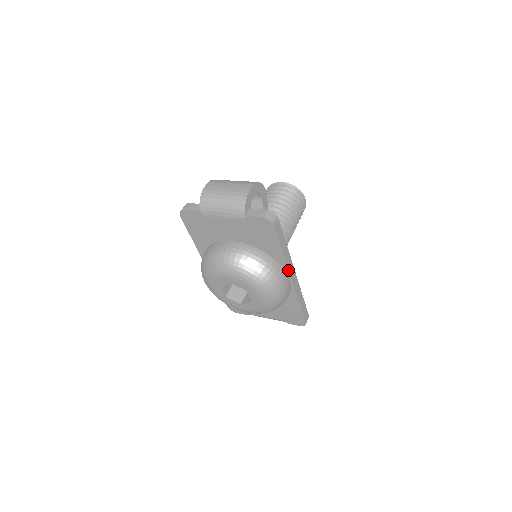
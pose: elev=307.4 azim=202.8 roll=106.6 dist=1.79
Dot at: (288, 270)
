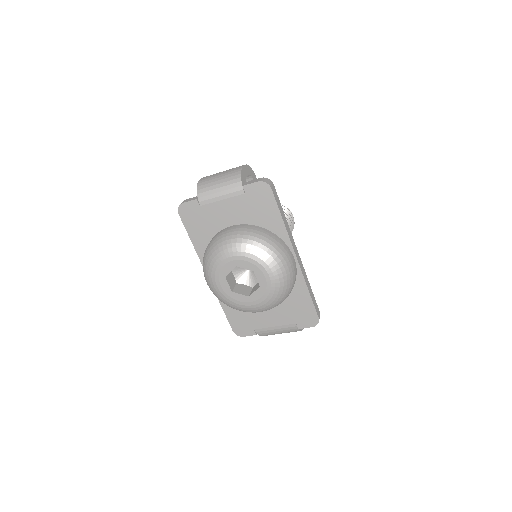
Dot at: (291, 244)
